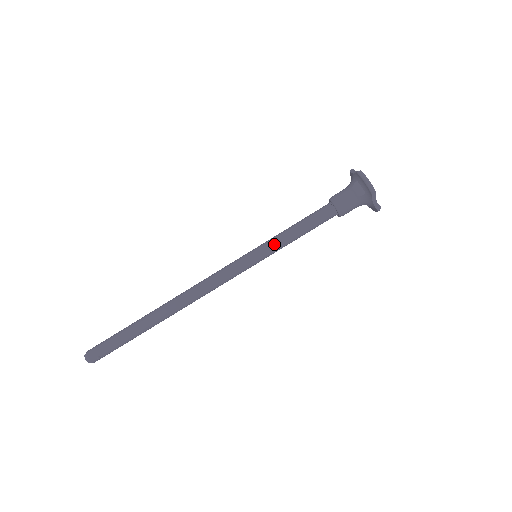
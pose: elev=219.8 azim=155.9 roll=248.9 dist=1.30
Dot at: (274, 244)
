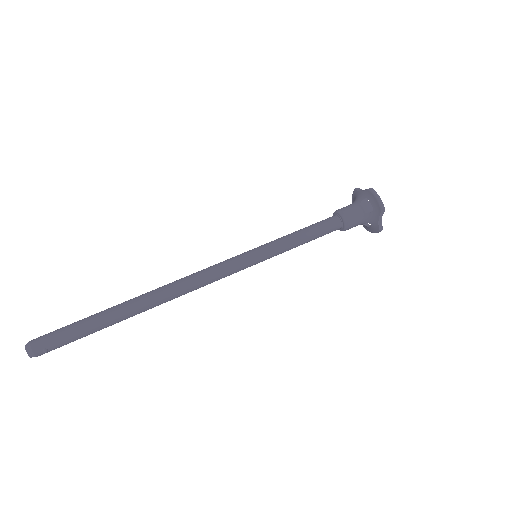
Dot at: (279, 246)
